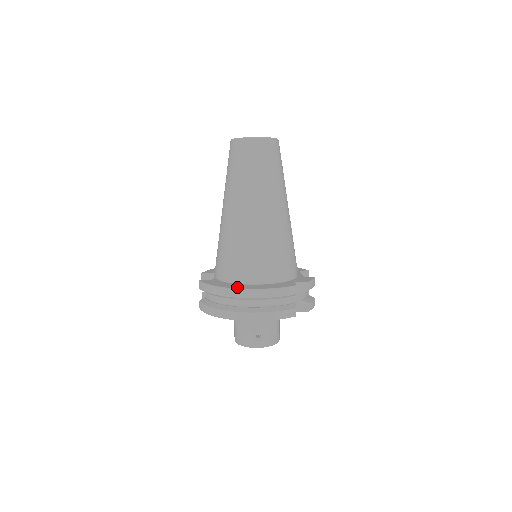
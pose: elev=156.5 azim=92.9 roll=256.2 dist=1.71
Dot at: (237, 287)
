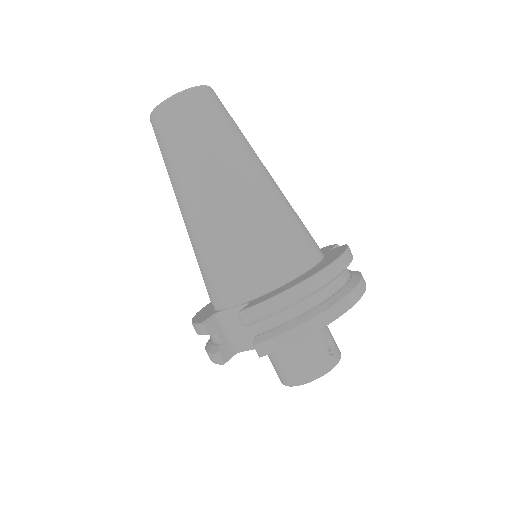
Dot at: (315, 272)
